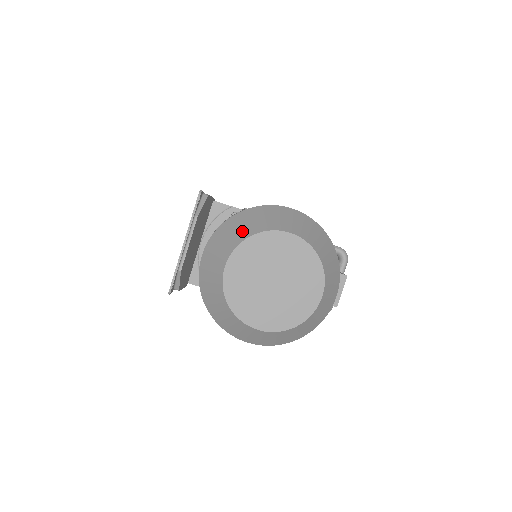
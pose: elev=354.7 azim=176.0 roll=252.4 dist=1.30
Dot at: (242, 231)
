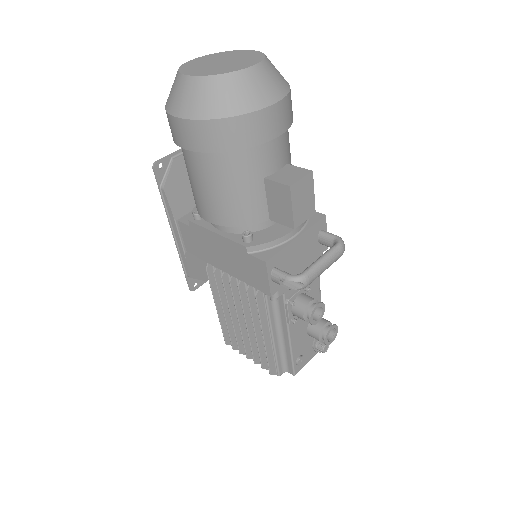
Dot at: occluded
